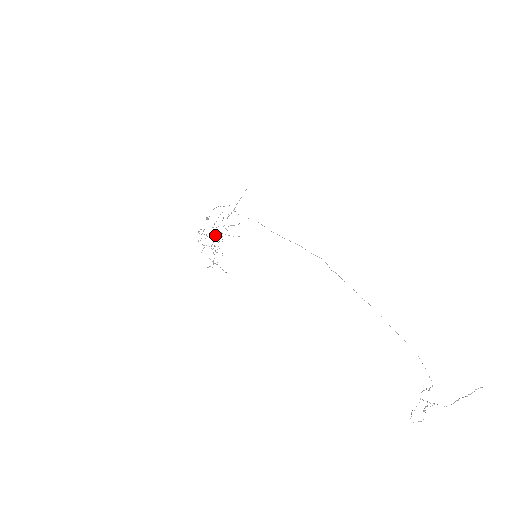
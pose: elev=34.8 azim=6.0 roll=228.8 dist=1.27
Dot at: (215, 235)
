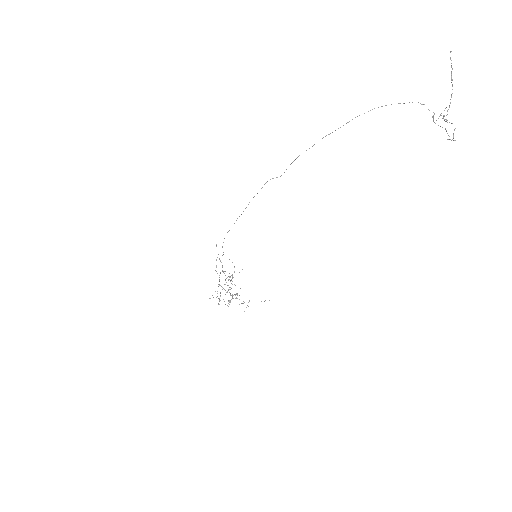
Dot at: occluded
